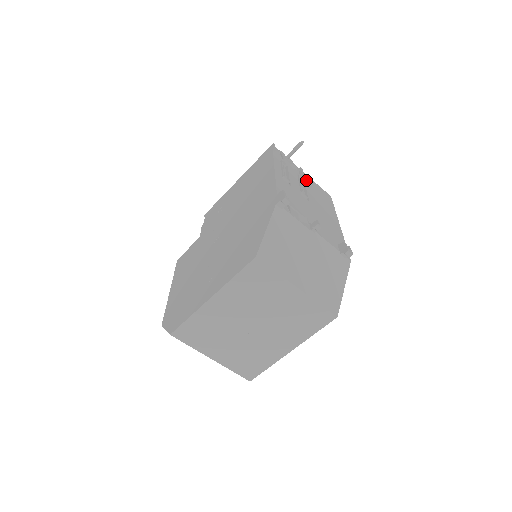
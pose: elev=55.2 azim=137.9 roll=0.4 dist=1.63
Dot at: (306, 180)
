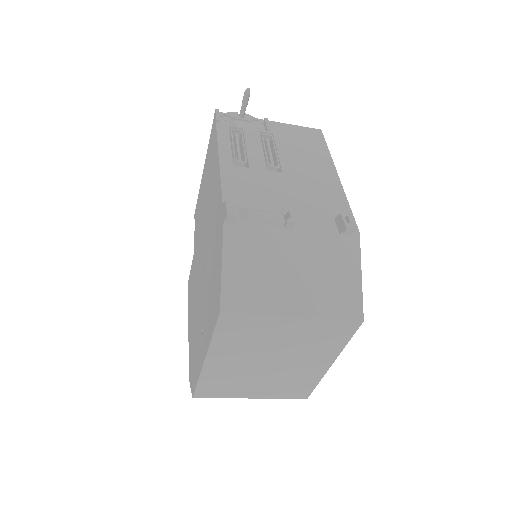
Dot at: (276, 133)
